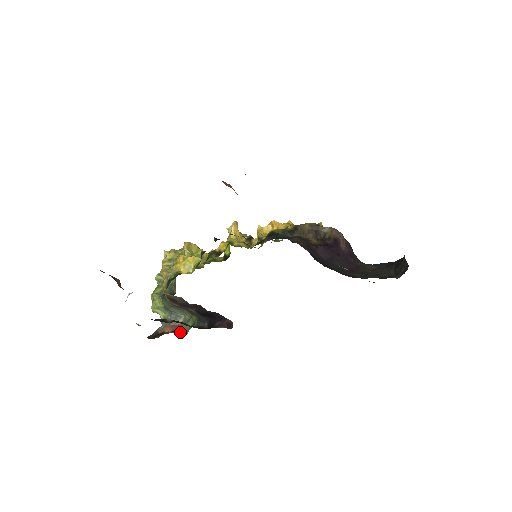
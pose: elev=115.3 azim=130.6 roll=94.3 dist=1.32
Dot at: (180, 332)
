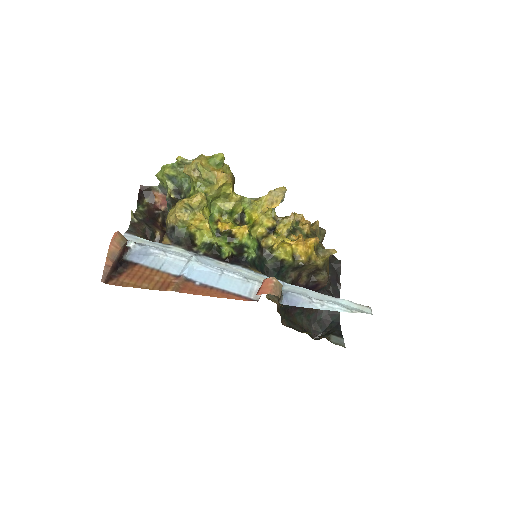
Dot at: (167, 211)
